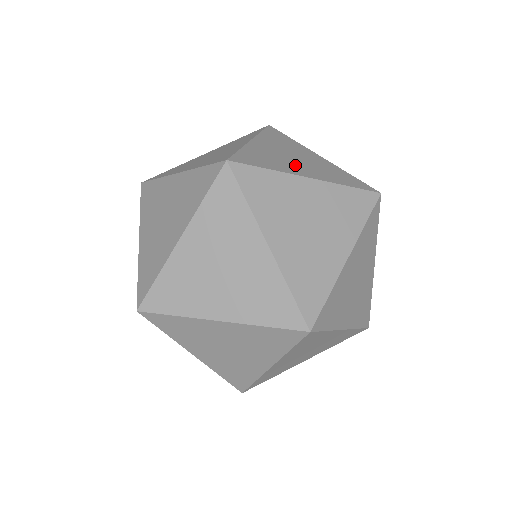
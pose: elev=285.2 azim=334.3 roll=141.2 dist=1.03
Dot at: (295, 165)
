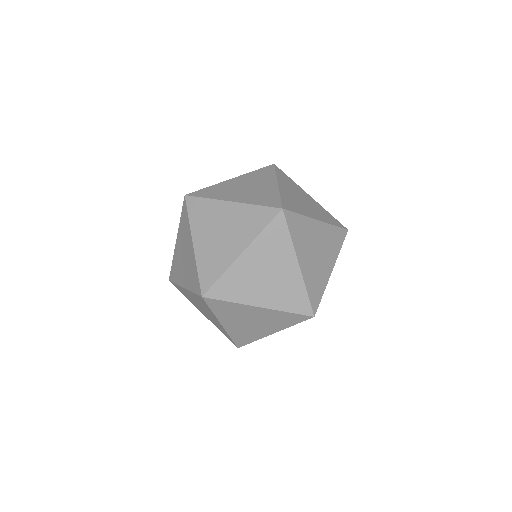
Dot at: (307, 208)
